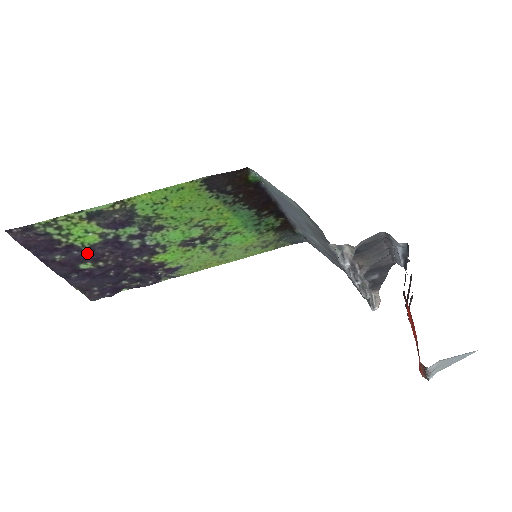
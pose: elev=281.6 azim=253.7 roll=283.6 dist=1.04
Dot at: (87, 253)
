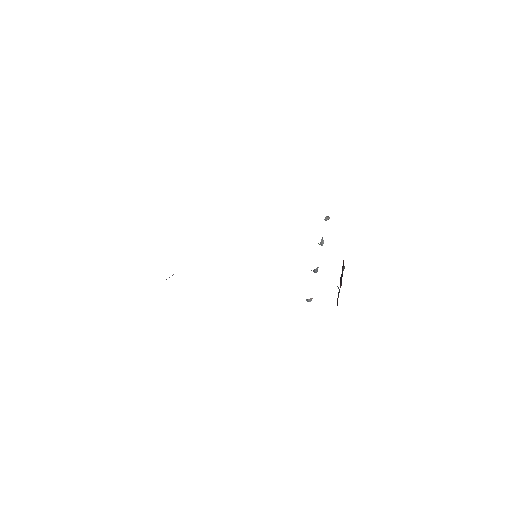
Dot at: occluded
